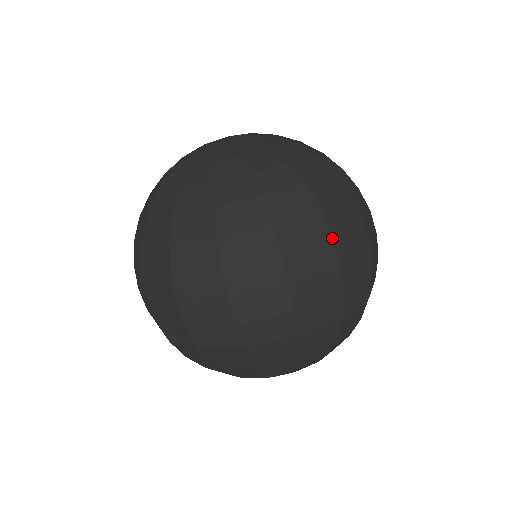
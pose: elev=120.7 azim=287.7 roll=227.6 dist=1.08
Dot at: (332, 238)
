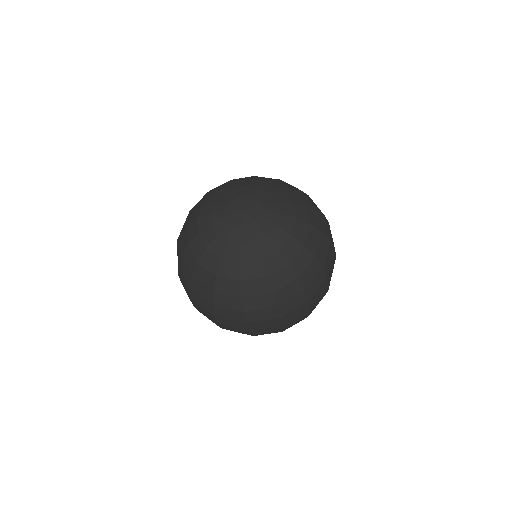
Dot at: (308, 302)
